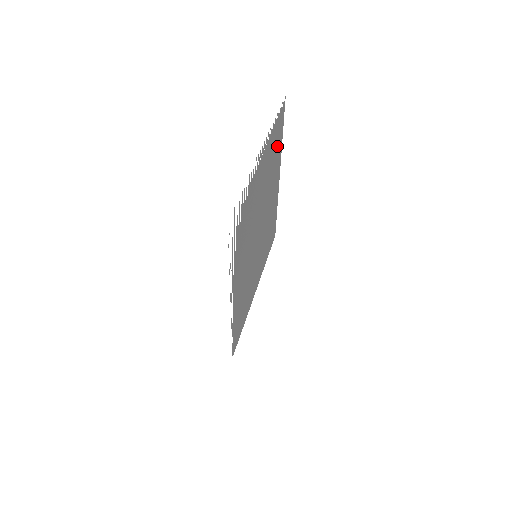
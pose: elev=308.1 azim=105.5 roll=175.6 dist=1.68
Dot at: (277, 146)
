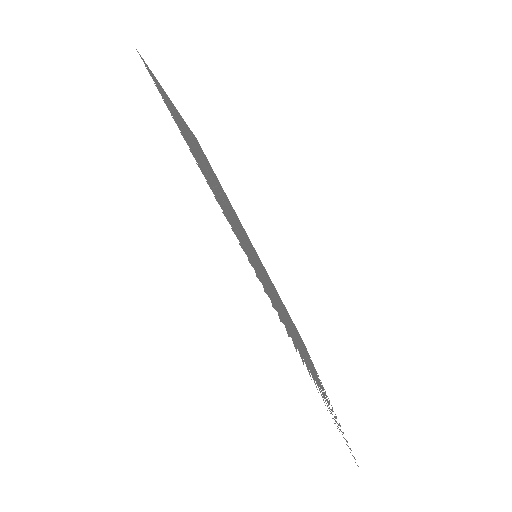
Dot at: occluded
